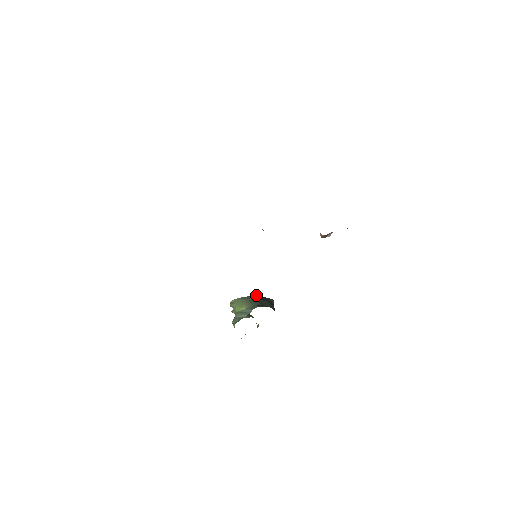
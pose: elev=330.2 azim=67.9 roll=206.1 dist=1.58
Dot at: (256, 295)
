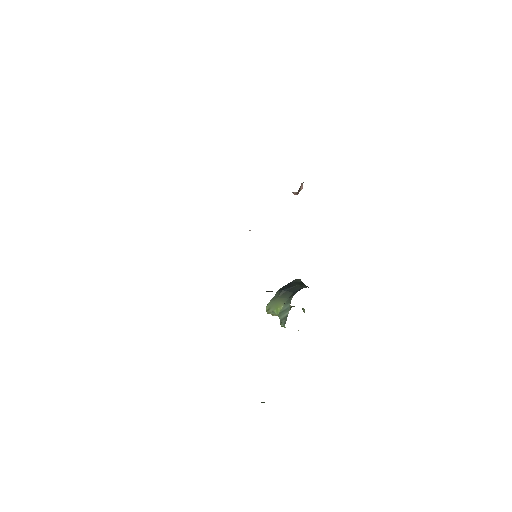
Dot at: (282, 287)
